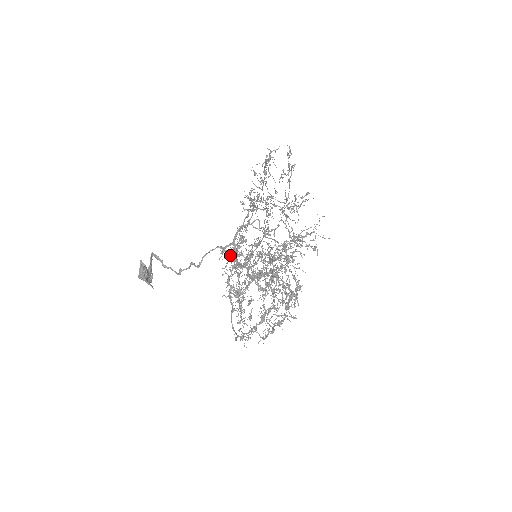
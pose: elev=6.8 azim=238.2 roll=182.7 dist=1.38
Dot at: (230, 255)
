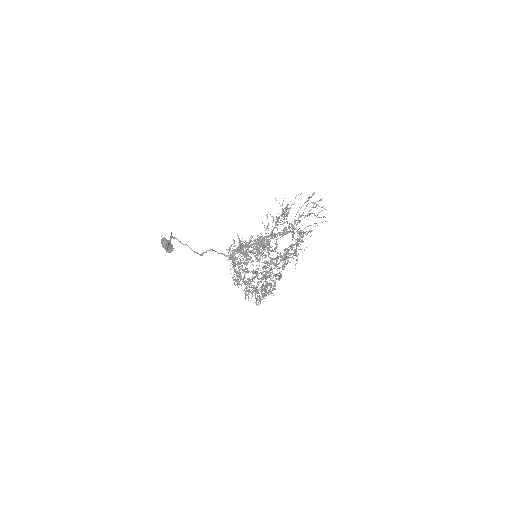
Dot at: occluded
